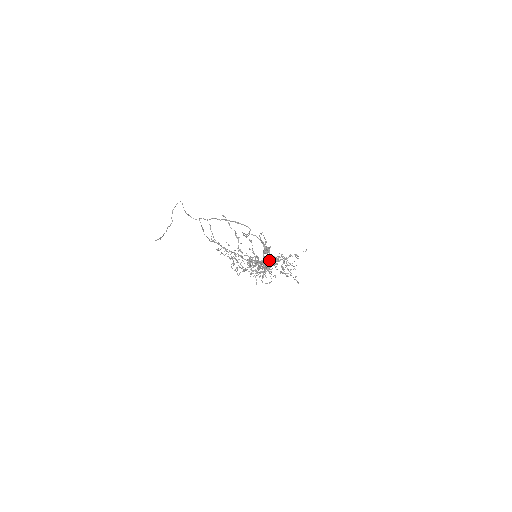
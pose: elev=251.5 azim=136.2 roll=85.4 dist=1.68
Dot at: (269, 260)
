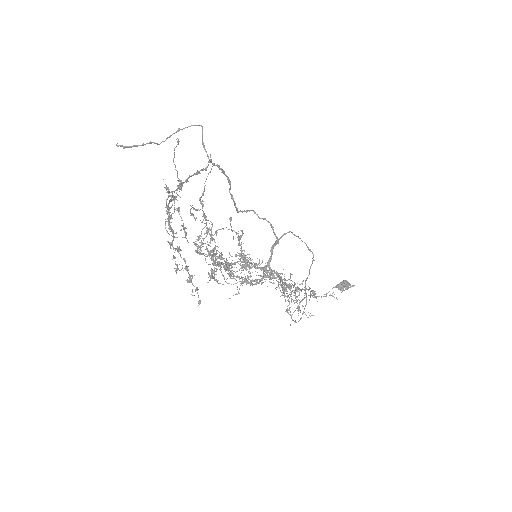
Dot at: occluded
